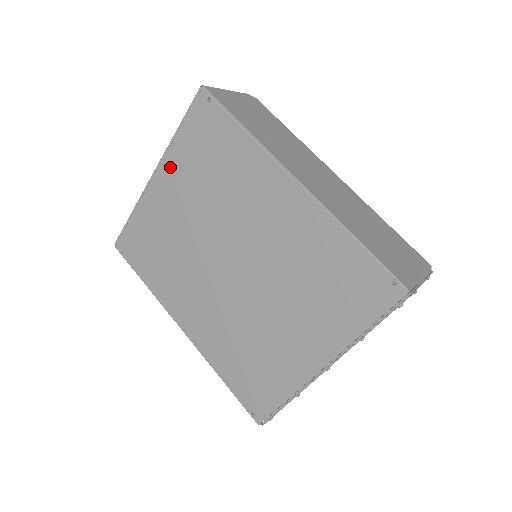
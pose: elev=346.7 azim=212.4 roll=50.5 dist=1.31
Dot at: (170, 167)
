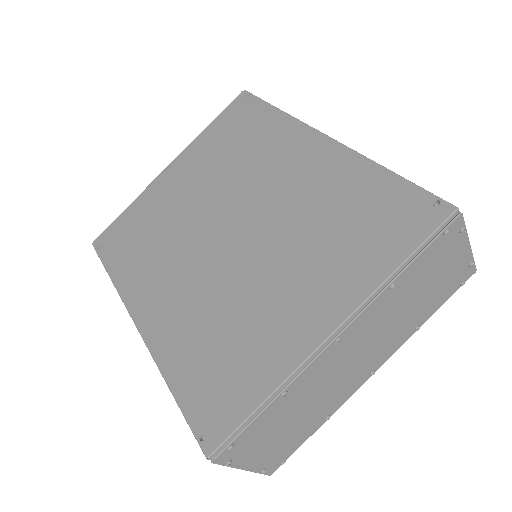
Dot at: (189, 155)
